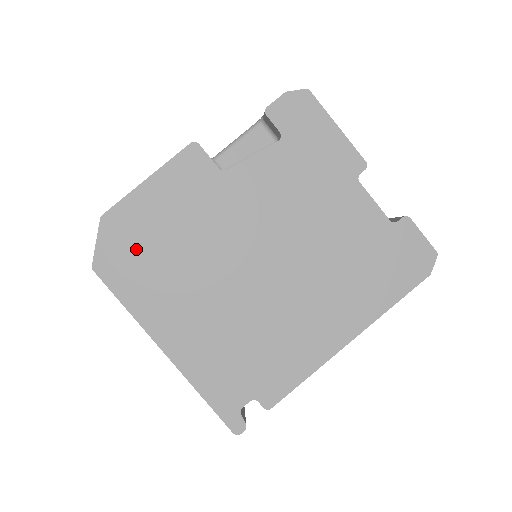
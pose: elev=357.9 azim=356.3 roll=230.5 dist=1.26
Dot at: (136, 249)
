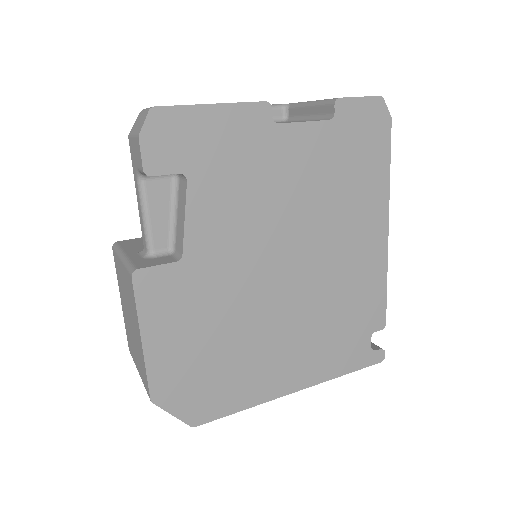
Dot at: (201, 380)
